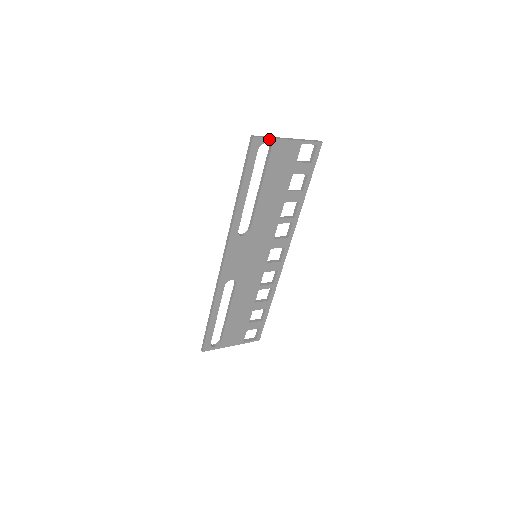
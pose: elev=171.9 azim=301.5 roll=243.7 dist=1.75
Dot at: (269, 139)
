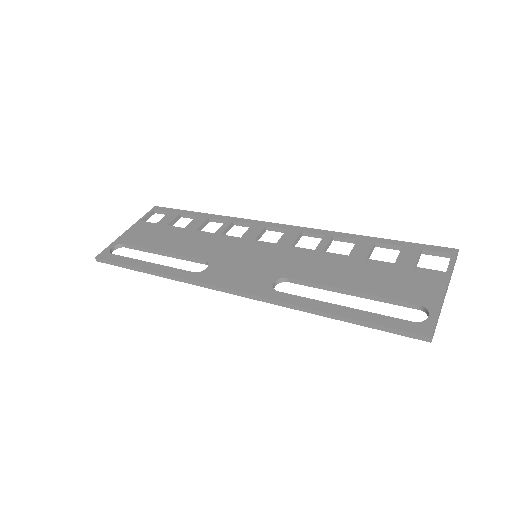
Dot at: (436, 319)
